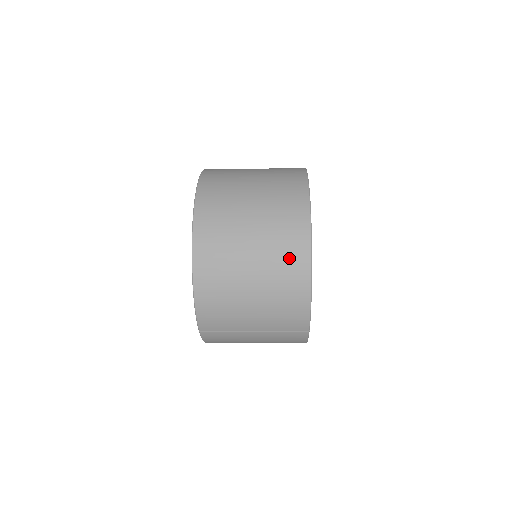
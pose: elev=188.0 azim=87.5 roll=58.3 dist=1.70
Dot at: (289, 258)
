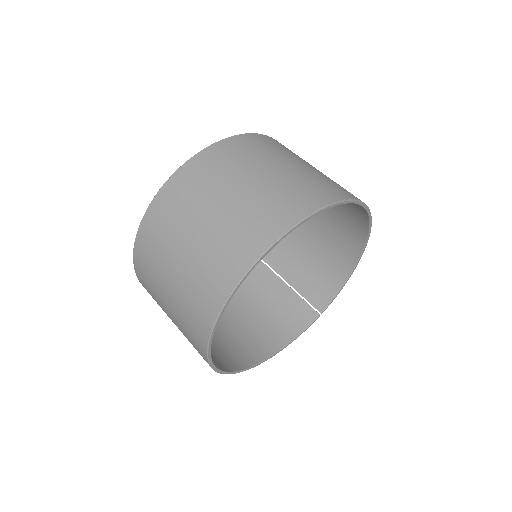
Dot at: (251, 348)
